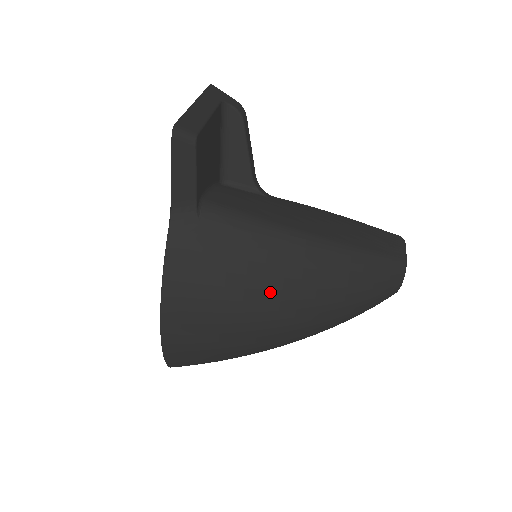
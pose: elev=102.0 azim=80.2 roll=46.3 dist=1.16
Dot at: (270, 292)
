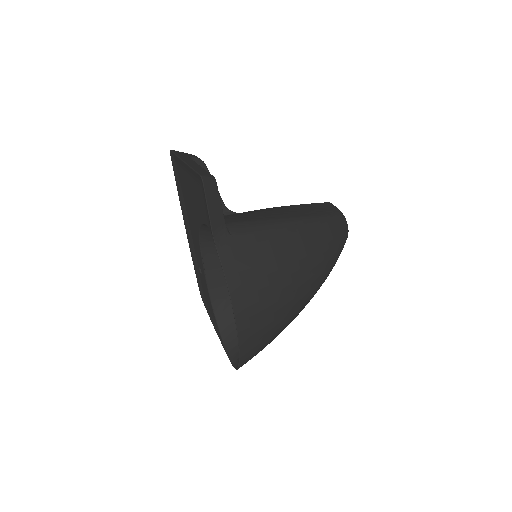
Dot at: (293, 266)
